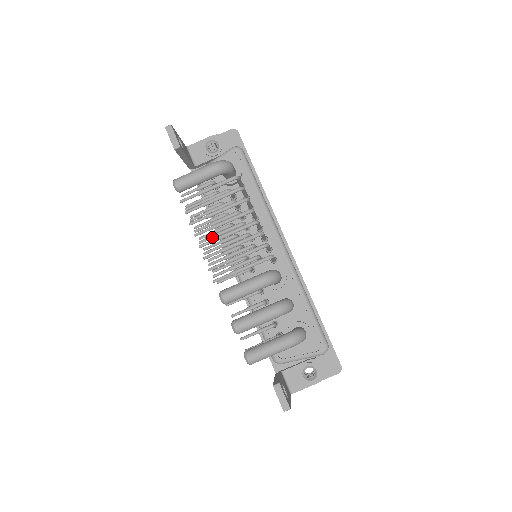
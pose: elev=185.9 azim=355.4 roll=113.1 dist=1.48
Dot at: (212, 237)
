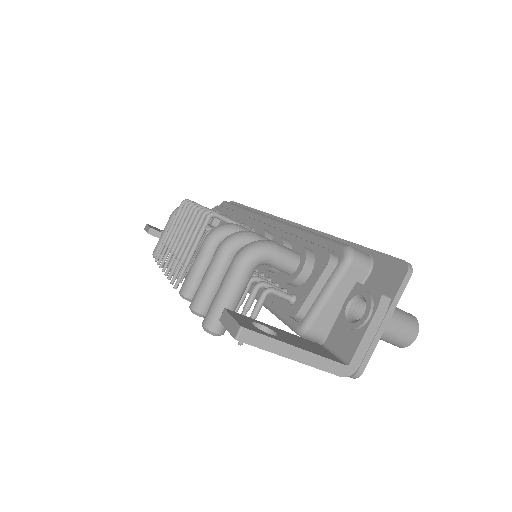
Dot at: occluded
